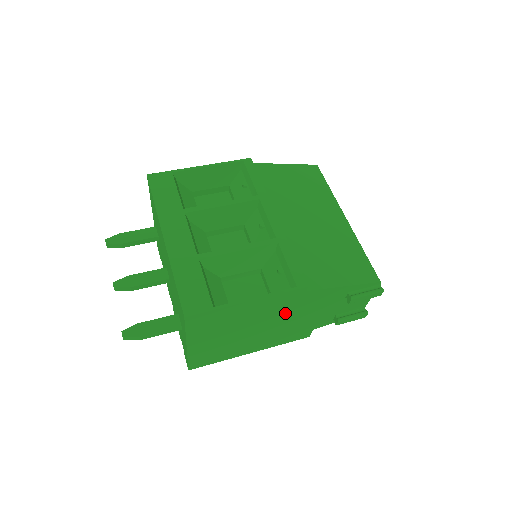
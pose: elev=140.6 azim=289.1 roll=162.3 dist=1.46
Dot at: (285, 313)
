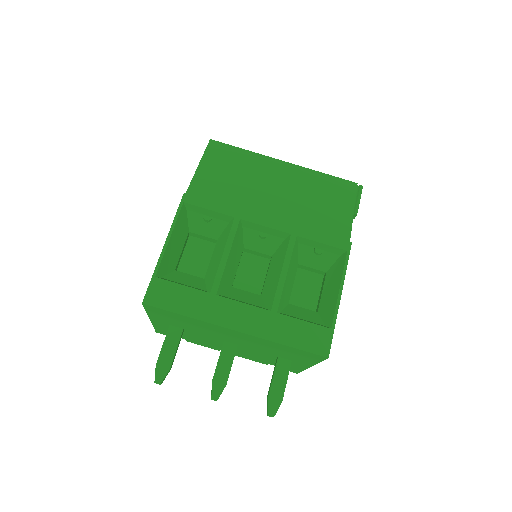
Dot at: occluded
